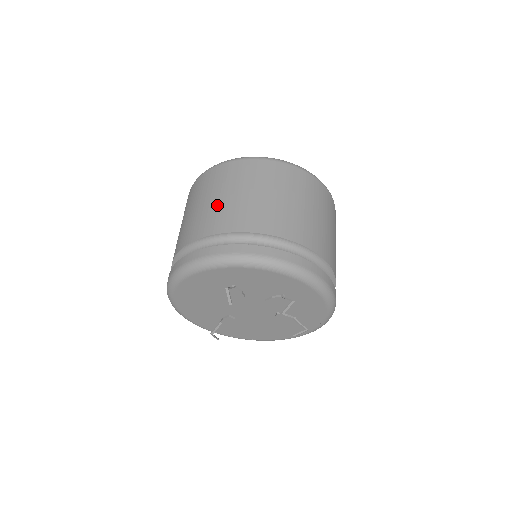
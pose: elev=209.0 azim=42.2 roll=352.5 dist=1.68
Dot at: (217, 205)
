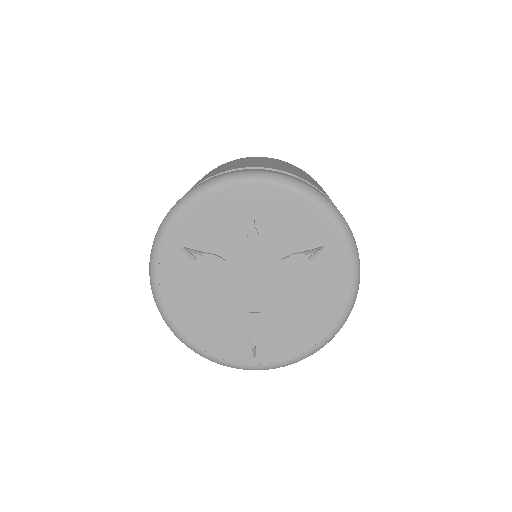
Dot at: occluded
